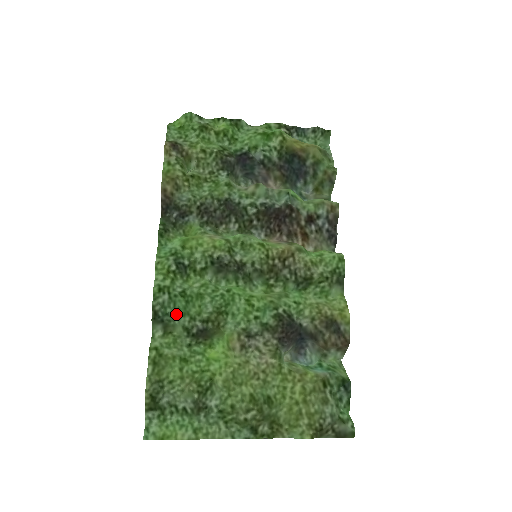
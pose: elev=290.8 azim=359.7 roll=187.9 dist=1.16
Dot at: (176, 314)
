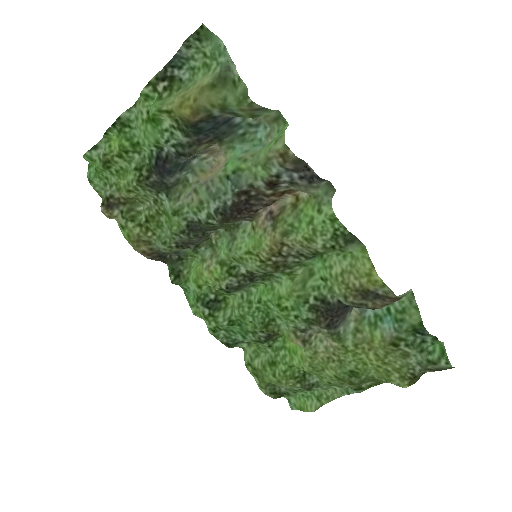
Dot at: (240, 337)
